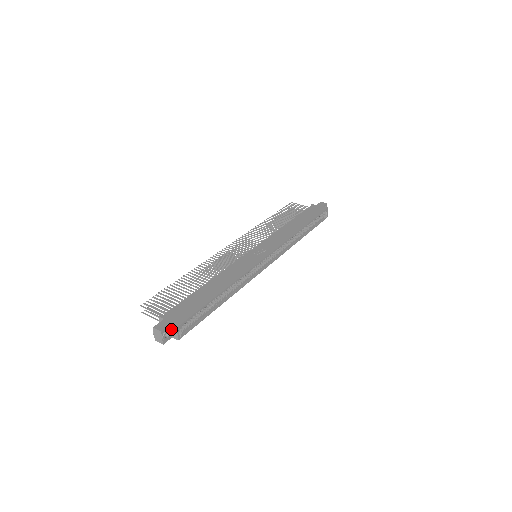
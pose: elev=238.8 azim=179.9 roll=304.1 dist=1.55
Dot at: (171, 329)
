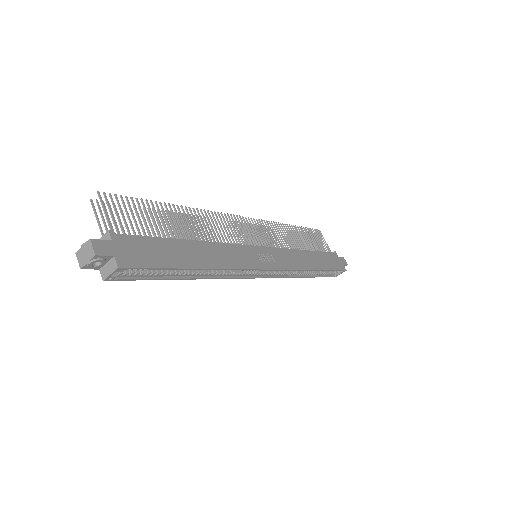
Dot at: (109, 261)
